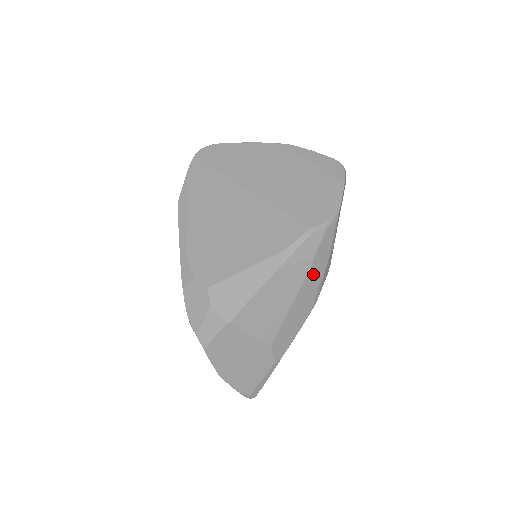
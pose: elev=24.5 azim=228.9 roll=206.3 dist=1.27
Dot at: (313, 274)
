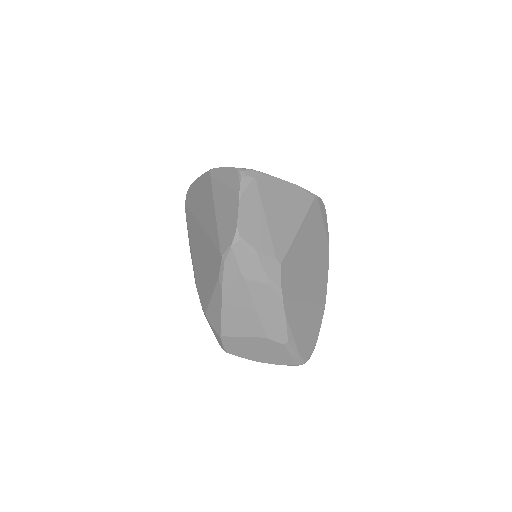
Dot at: (254, 282)
